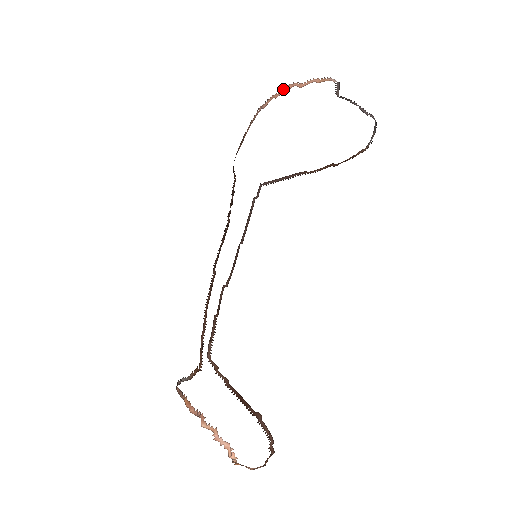
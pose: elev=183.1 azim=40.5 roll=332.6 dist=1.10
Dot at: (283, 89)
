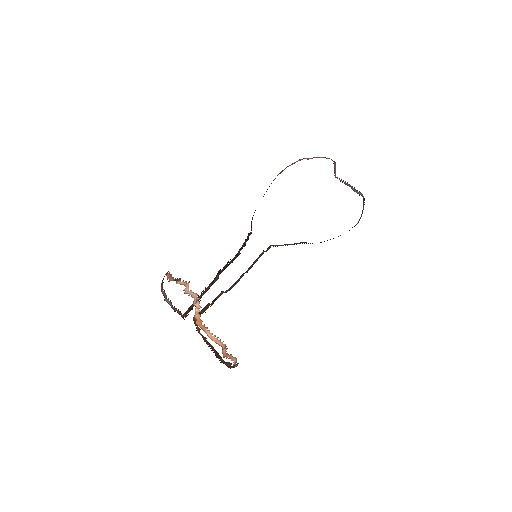
Dot at: (296, 161)
